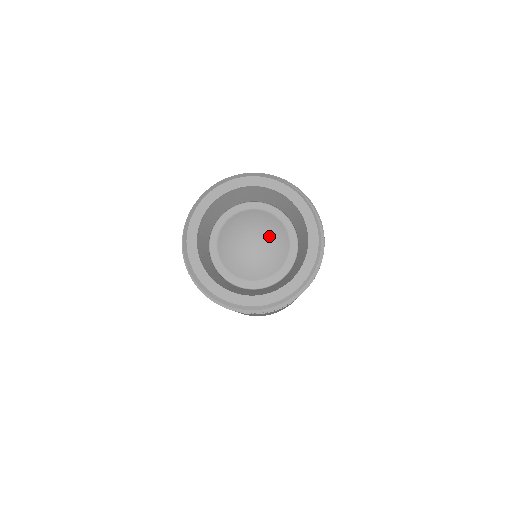
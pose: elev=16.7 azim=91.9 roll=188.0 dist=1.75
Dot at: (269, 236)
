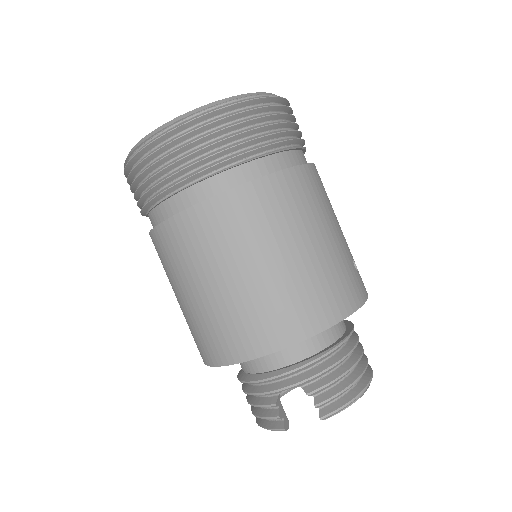
Dot at: occluded
